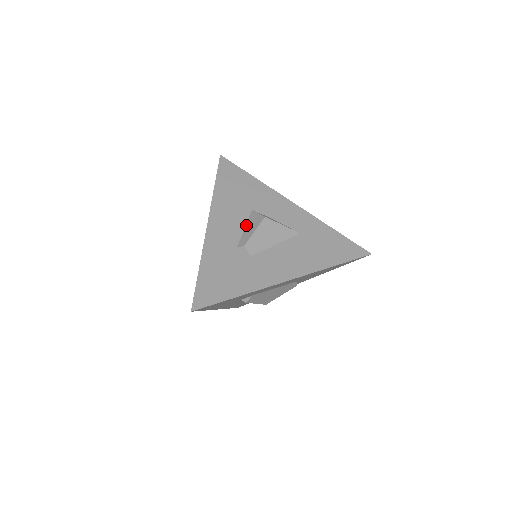
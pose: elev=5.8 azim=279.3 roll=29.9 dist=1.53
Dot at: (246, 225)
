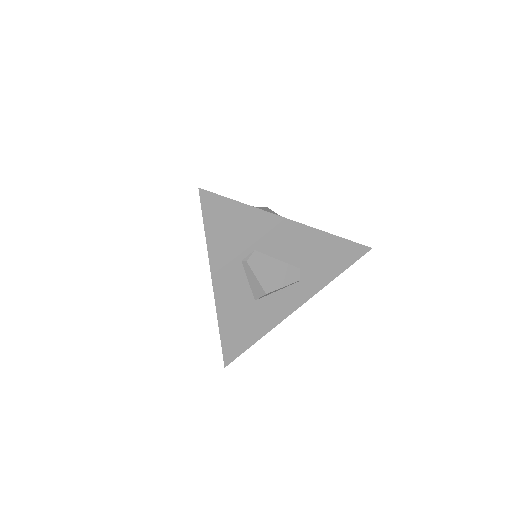
Dot at: occluded
